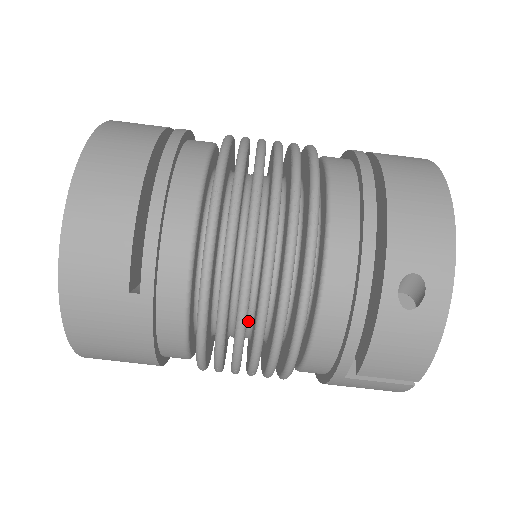
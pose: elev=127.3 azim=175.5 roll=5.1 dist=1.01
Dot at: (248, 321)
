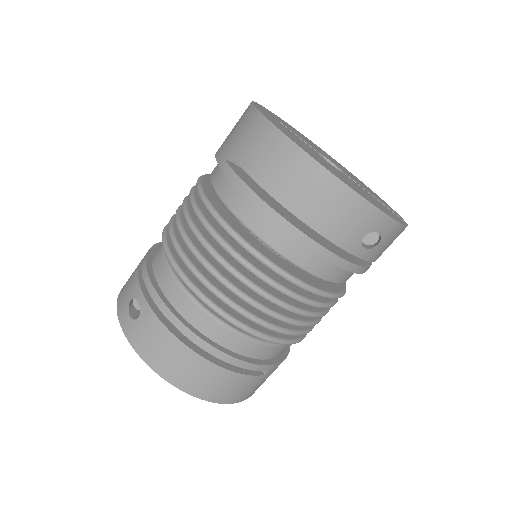
Dot at: occluded
